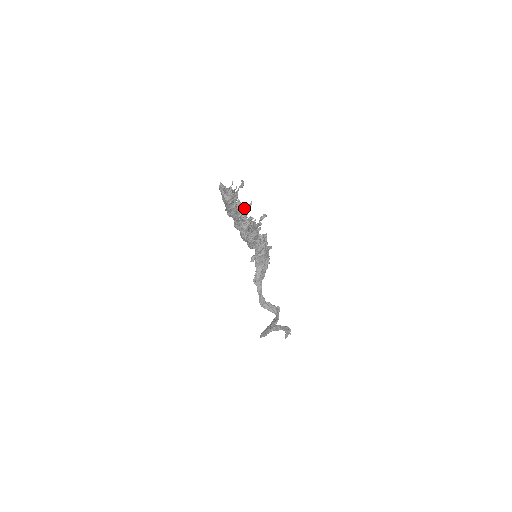
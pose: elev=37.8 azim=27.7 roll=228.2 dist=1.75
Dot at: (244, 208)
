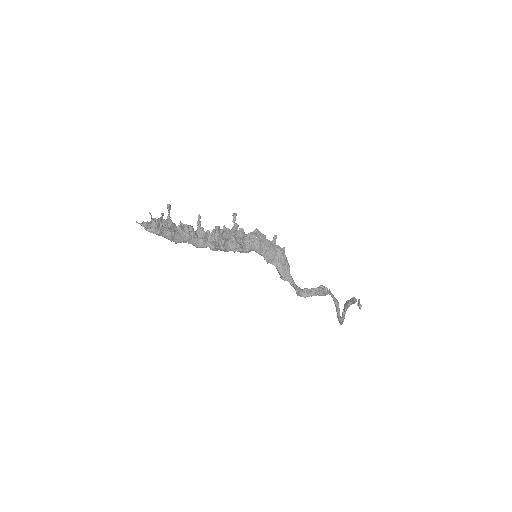
Dot at: occluded
